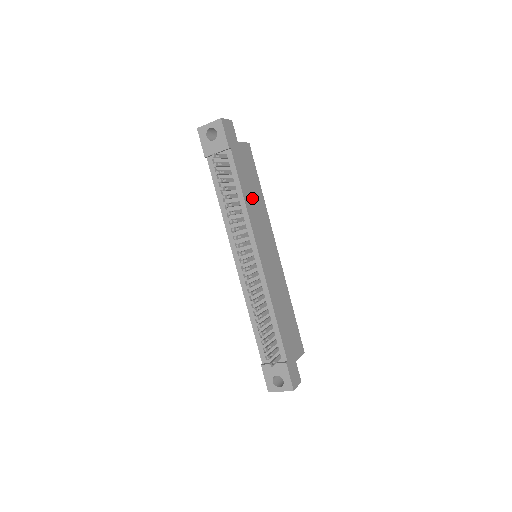
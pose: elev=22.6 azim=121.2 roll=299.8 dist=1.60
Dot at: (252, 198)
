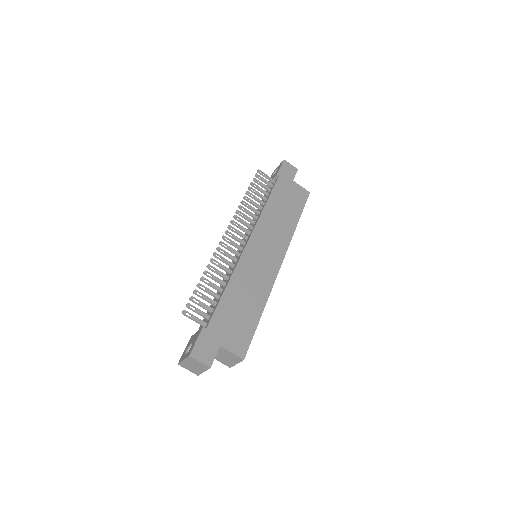
Dot at: (278, 213)
